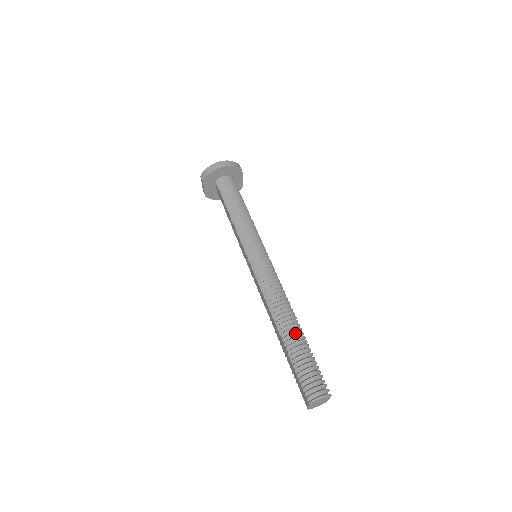
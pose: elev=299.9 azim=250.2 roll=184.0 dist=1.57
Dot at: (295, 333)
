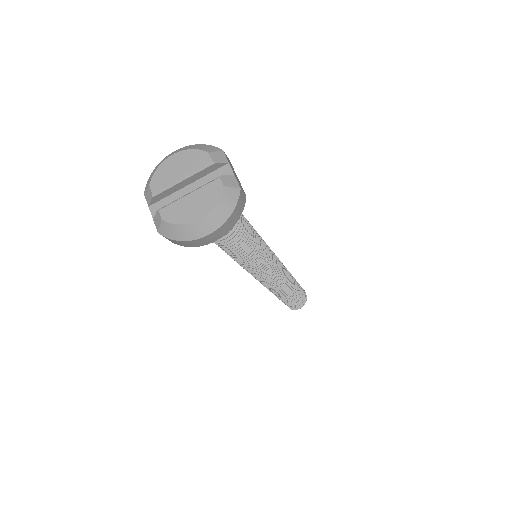
Dot at: (291, 295)
